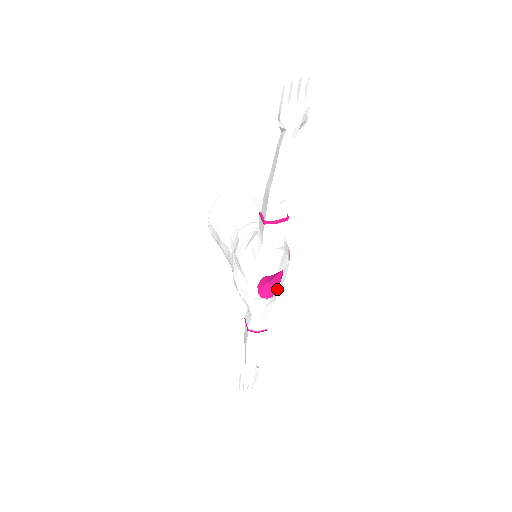
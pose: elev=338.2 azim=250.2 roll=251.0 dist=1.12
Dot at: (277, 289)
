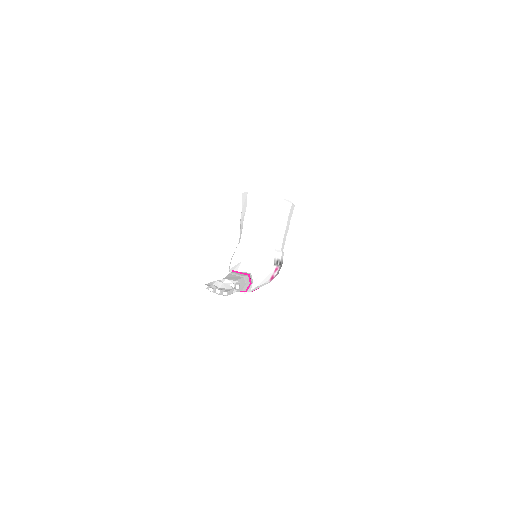
Dot at: occluded
